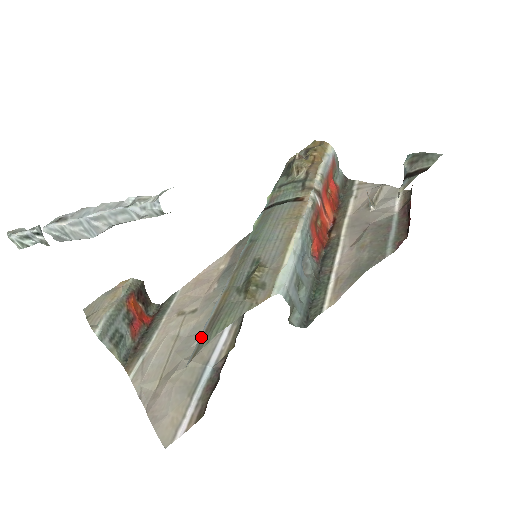
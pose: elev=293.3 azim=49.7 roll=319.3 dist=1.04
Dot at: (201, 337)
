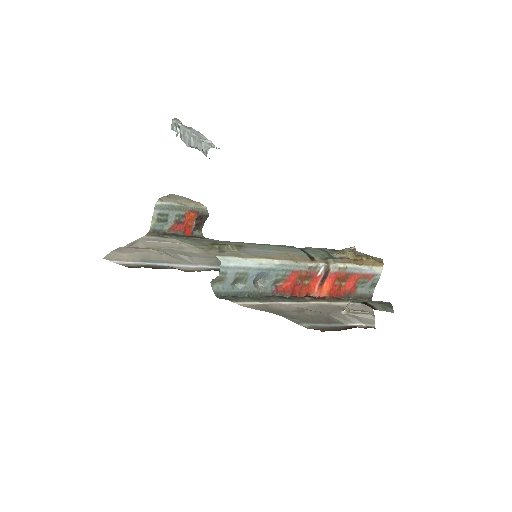
Dot at: (171, 236)
